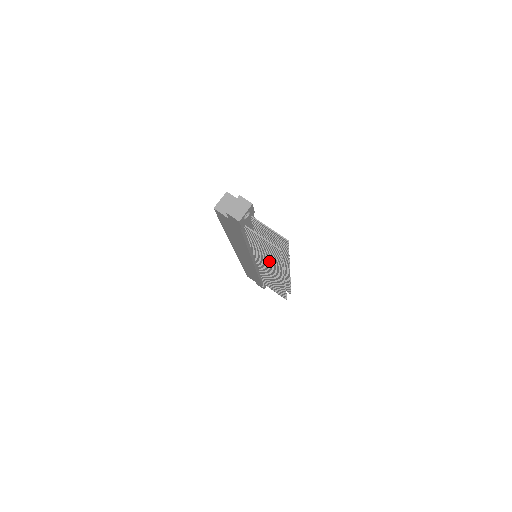
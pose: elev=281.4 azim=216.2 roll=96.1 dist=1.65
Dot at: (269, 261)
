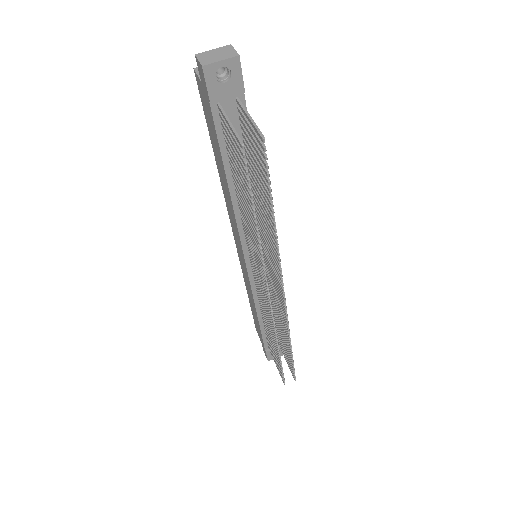
Dot at: (251, 233)
